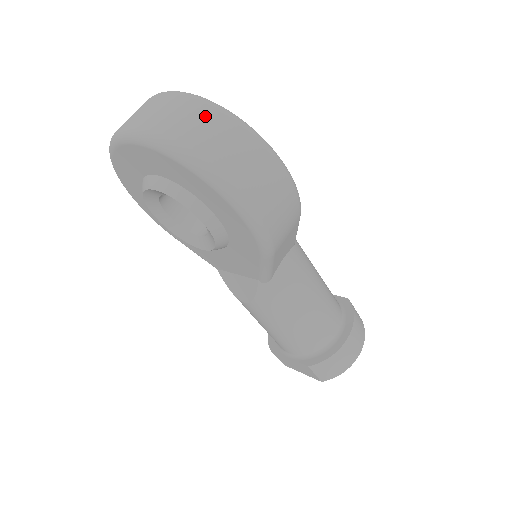
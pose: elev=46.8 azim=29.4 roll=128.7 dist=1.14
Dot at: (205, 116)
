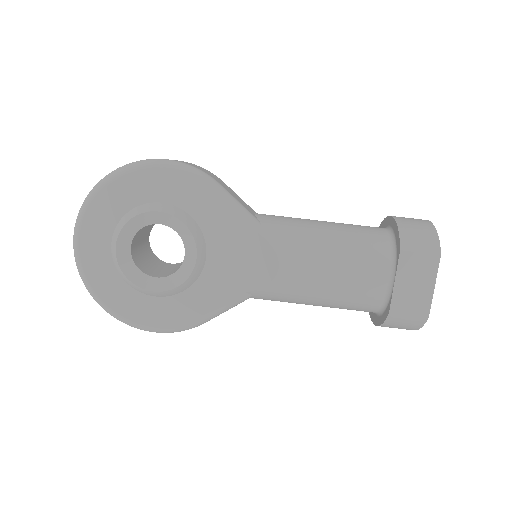
Dot at: occluded
